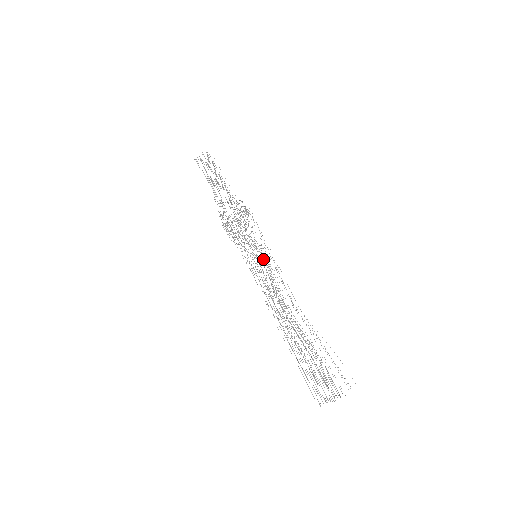
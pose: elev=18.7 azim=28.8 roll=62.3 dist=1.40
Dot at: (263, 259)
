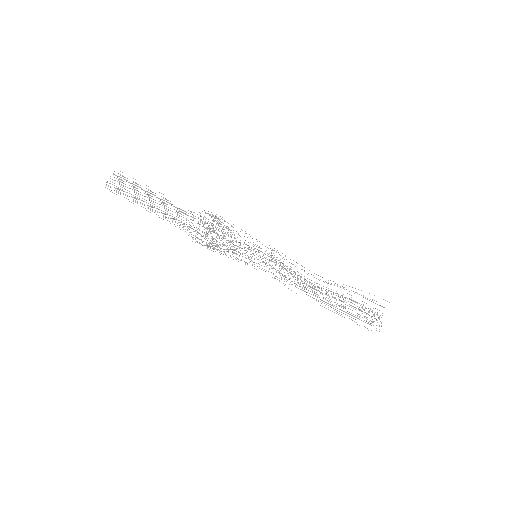
Dot at: occluded
